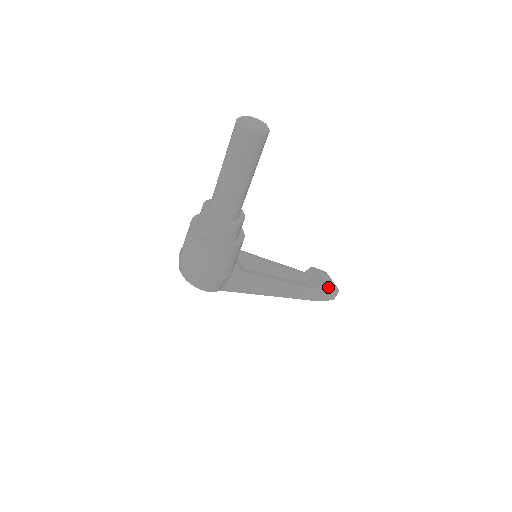
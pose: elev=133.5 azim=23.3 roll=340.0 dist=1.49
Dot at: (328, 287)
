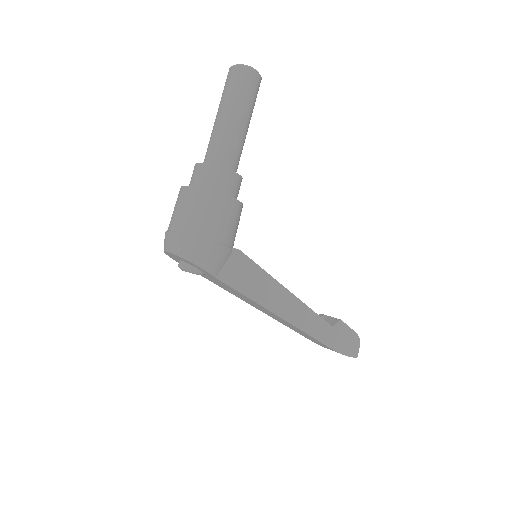
Dot at: (346, 329)
